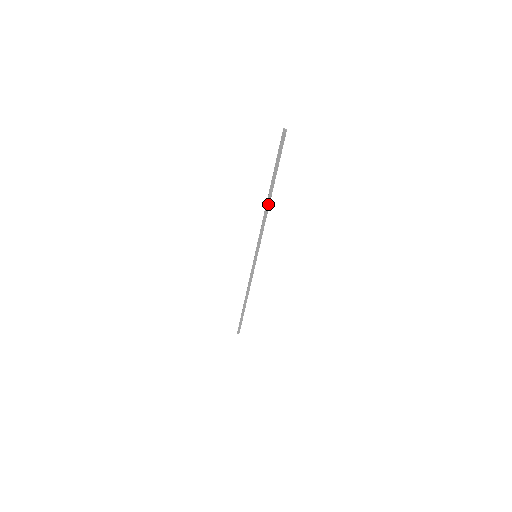
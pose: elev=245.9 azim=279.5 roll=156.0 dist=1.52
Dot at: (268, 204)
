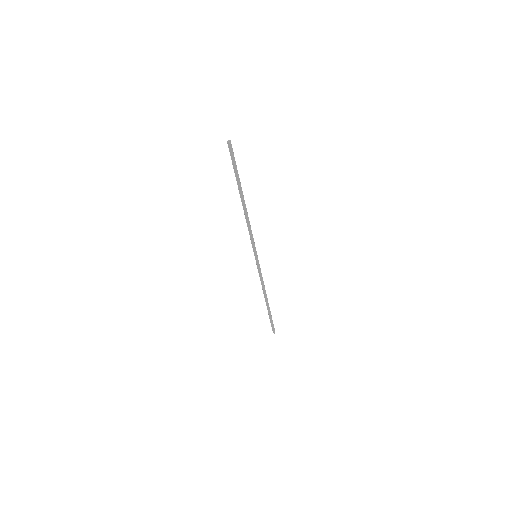
Dot at: (245, 207)
